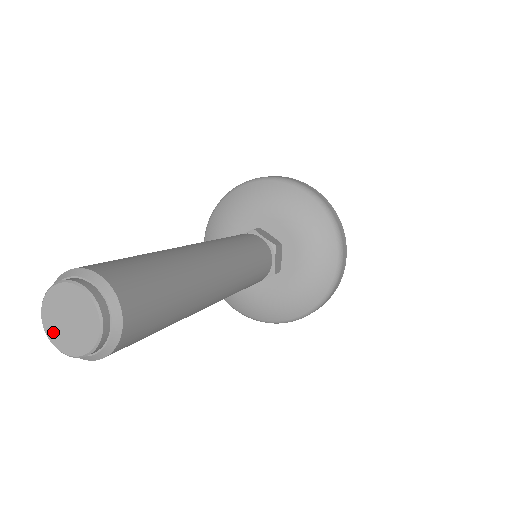
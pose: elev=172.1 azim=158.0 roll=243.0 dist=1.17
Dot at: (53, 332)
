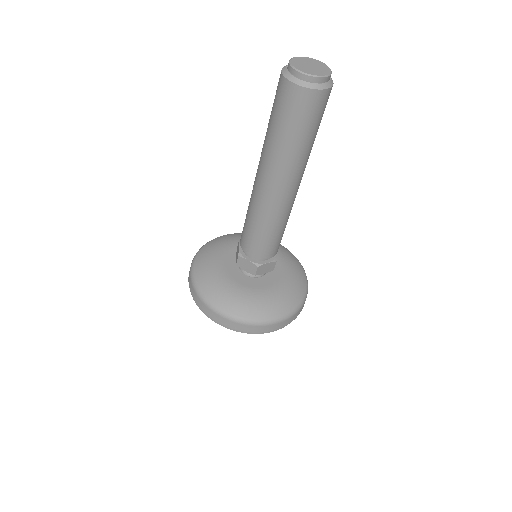
Dot at: (299, 67)
